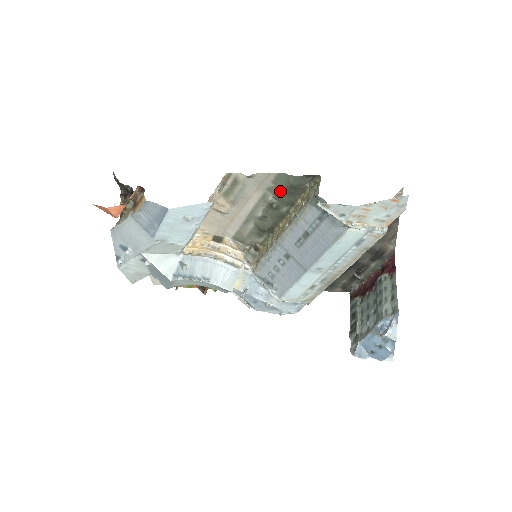
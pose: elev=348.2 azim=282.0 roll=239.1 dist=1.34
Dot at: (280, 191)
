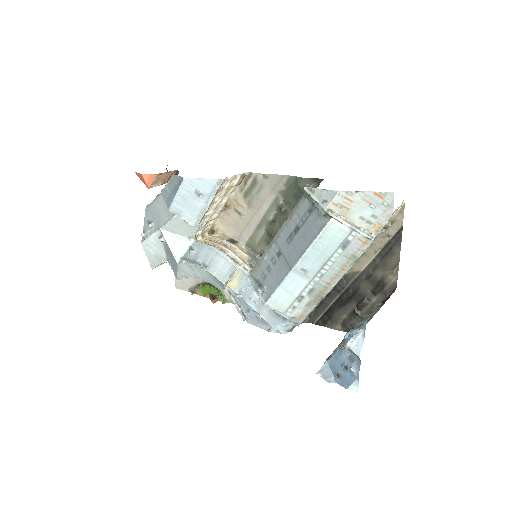
Dot at: (289, 194)
